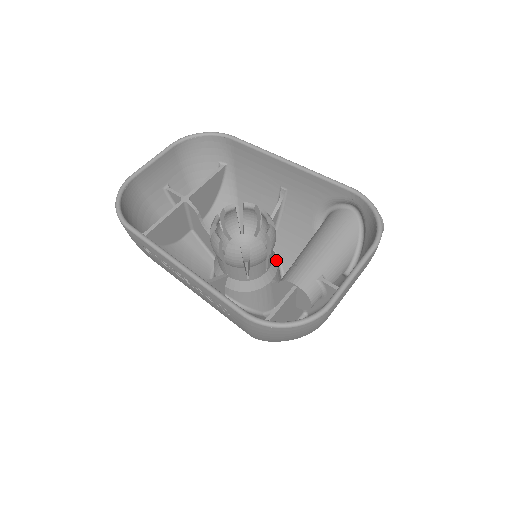
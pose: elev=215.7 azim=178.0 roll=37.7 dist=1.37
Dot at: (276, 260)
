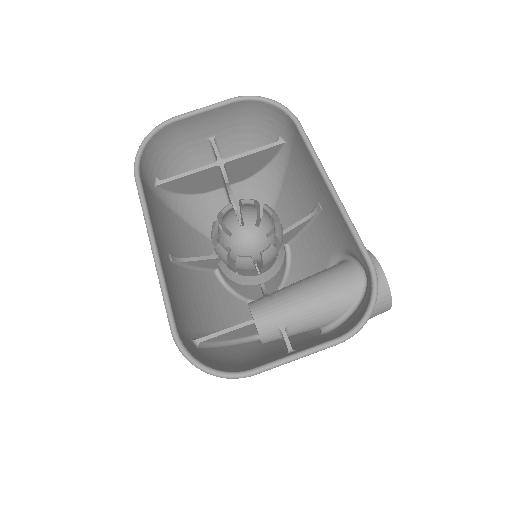
Dot at: (279, 266)
